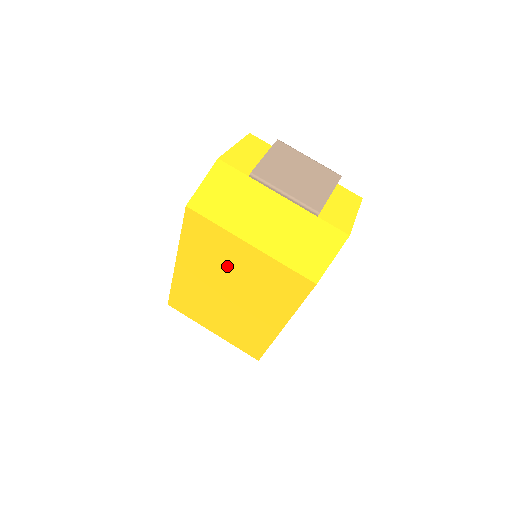
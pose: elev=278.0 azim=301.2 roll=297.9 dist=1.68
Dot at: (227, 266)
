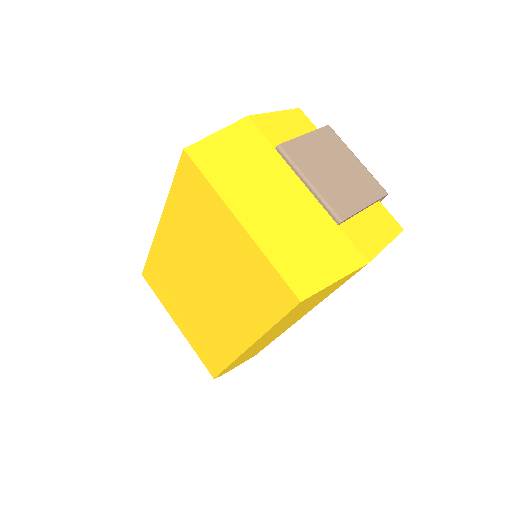
Dot at: (209, 244)
